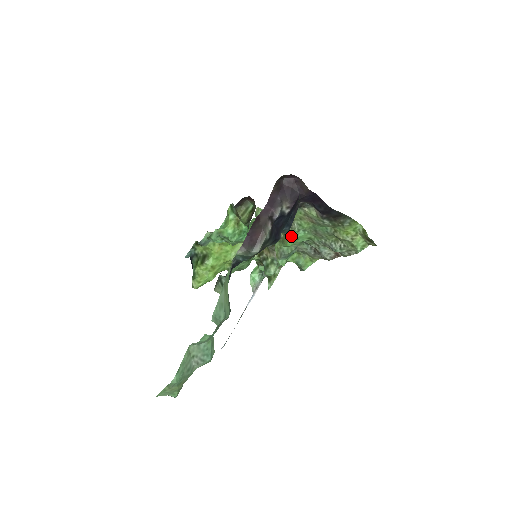
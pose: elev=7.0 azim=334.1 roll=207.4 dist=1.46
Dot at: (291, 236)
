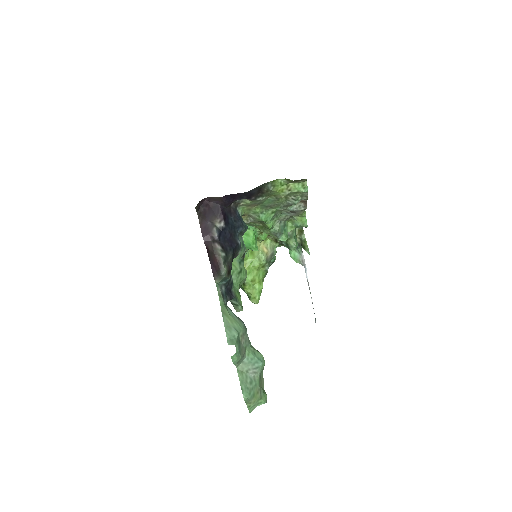
Dot at: occluded
